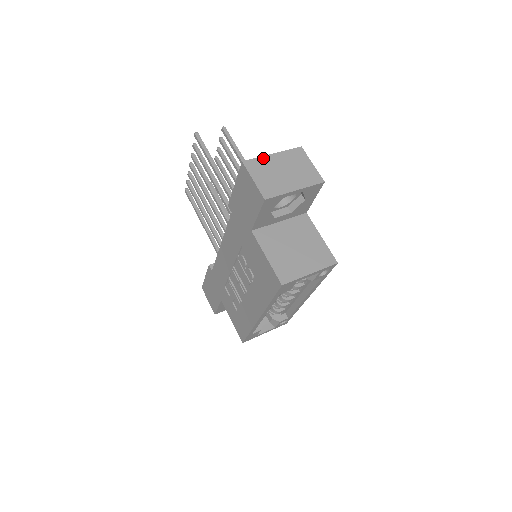
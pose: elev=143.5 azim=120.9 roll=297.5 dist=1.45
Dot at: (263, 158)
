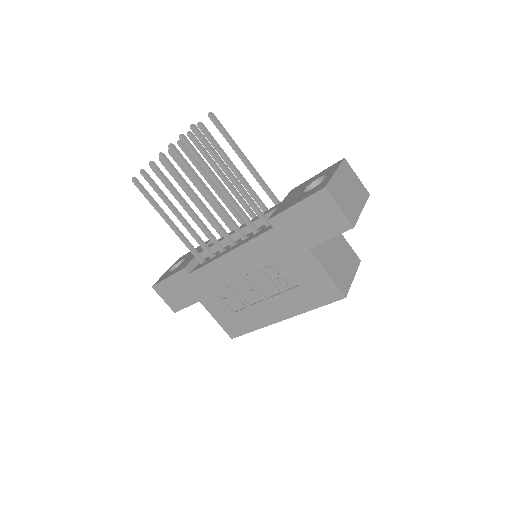
Dot at: (333, 179)
